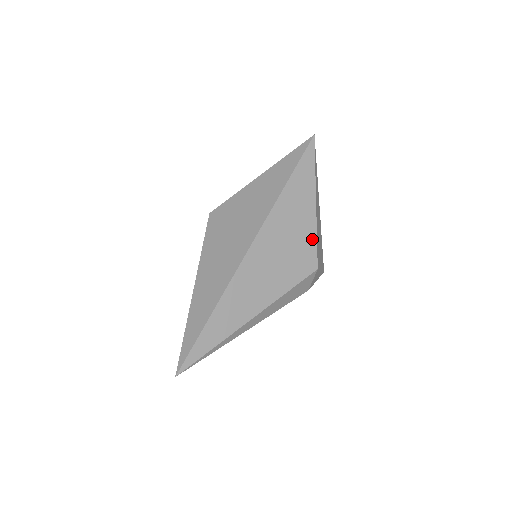
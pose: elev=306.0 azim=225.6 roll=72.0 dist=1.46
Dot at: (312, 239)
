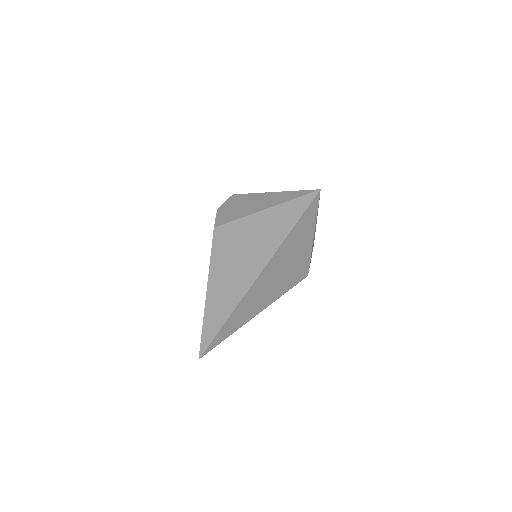
Dot at: (306, 261)
